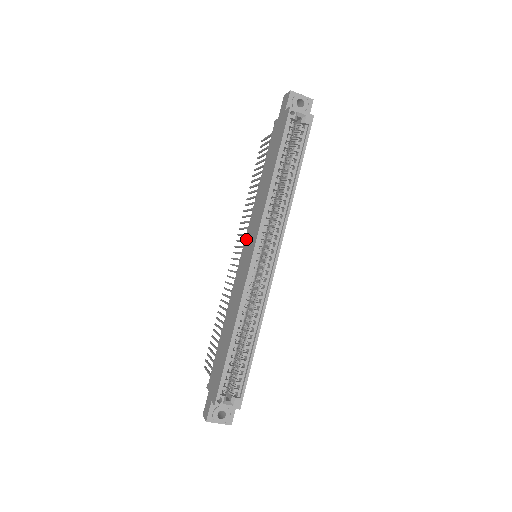
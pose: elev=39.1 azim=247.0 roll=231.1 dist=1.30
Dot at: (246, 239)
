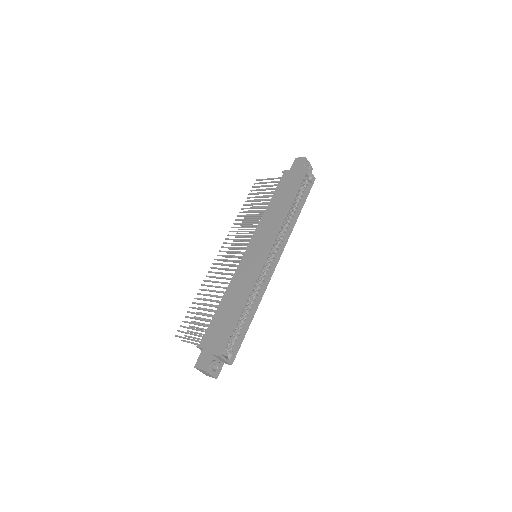
Dot at: (253, 241)
